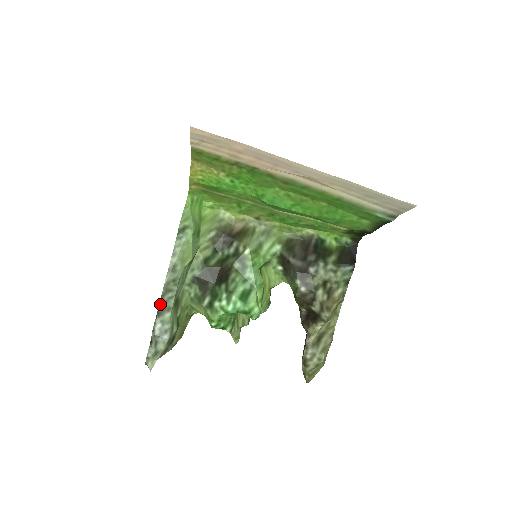
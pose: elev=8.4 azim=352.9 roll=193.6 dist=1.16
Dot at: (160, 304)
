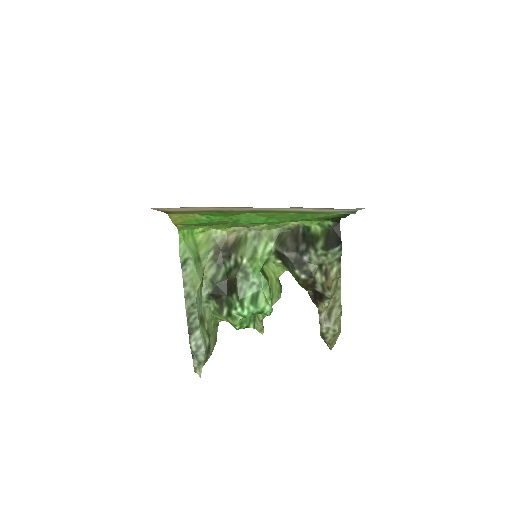
Dot at: (188, 326)
